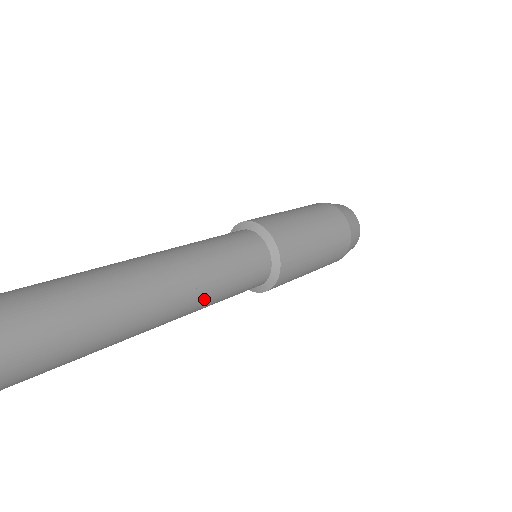
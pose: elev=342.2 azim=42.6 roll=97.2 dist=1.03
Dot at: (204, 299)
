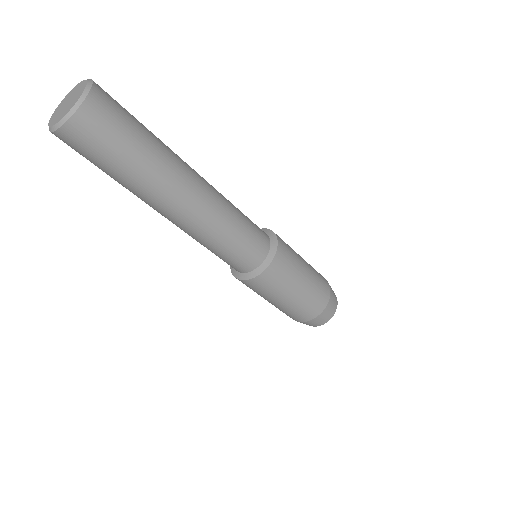
Dot at: (224, 197)
